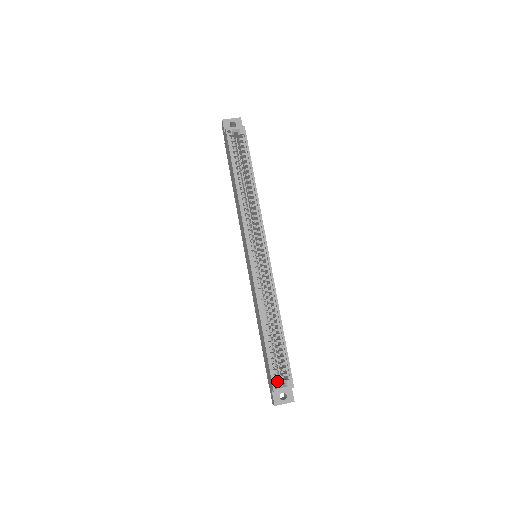
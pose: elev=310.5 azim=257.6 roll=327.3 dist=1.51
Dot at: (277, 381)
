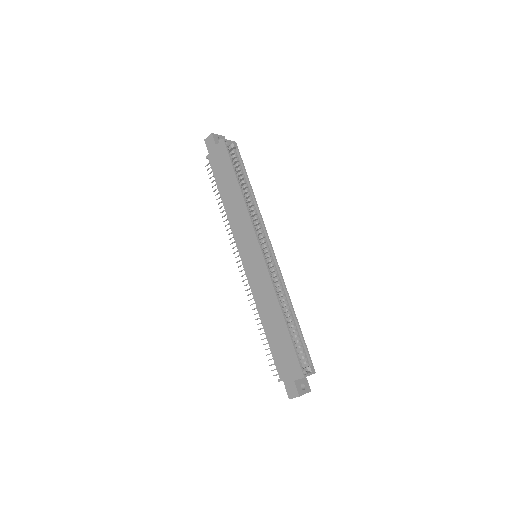
Dot at: (302, 368)
